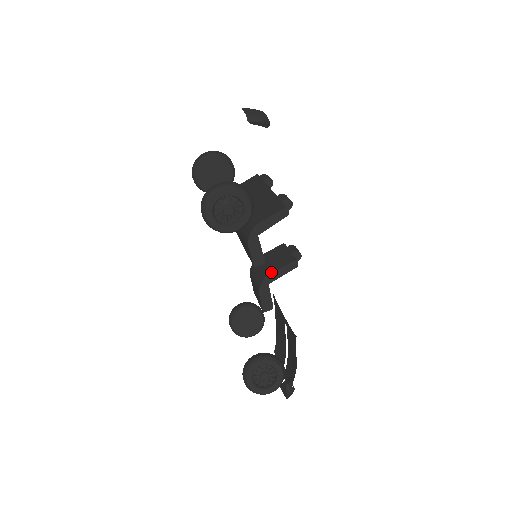
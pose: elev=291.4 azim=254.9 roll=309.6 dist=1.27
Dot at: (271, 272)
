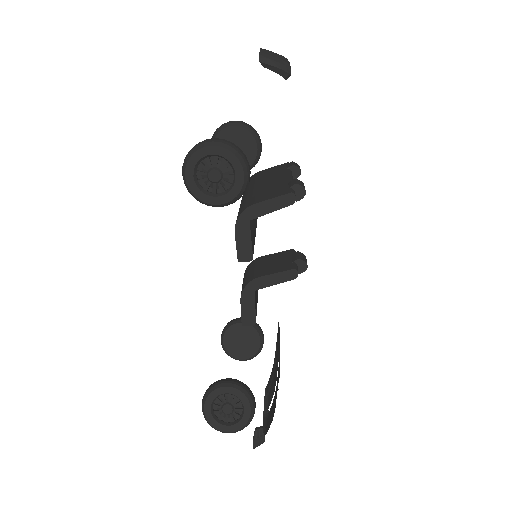
Dot at: (260, 275)
